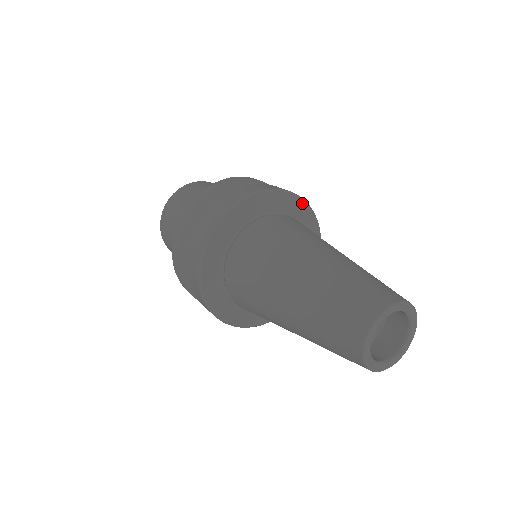
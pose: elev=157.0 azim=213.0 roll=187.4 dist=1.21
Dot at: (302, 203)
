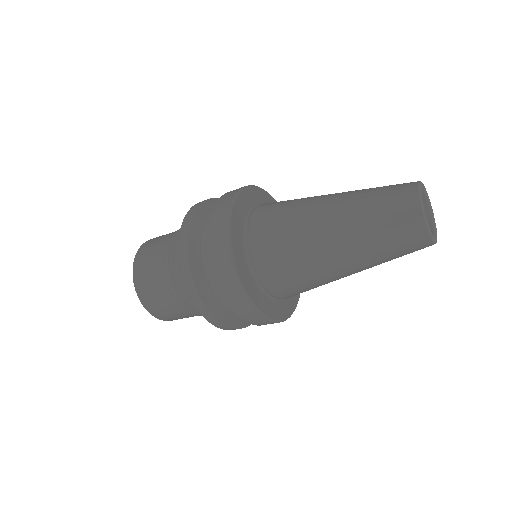
Dot at: occluded
